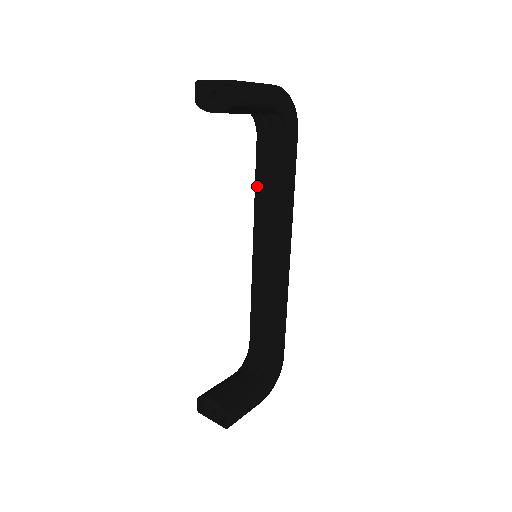
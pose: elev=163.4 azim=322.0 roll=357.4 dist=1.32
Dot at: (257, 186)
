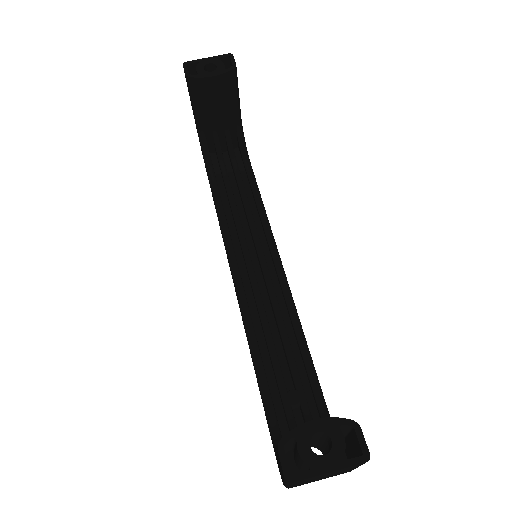
Dot at: (222, 207)
